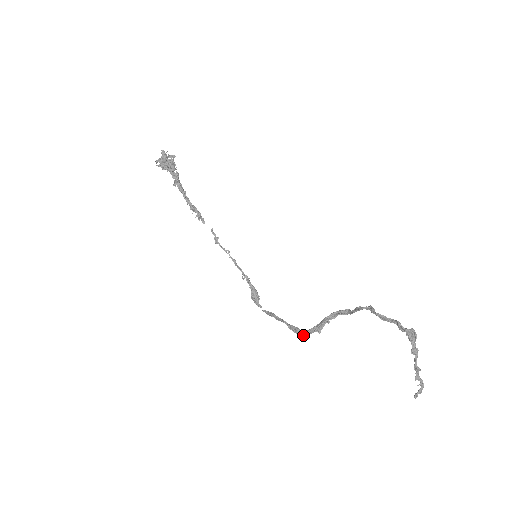
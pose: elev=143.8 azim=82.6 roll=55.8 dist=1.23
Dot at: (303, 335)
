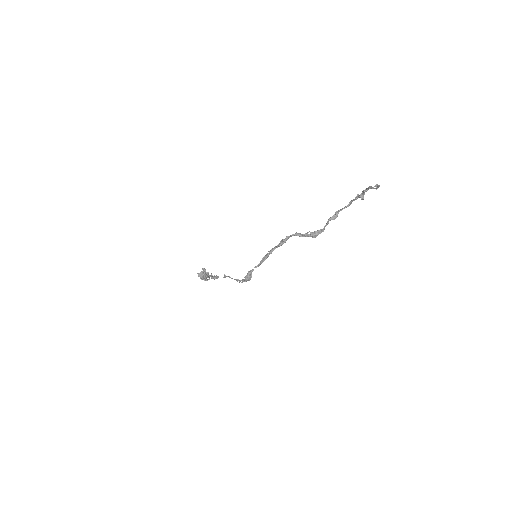
Dot at: (289, 236)
